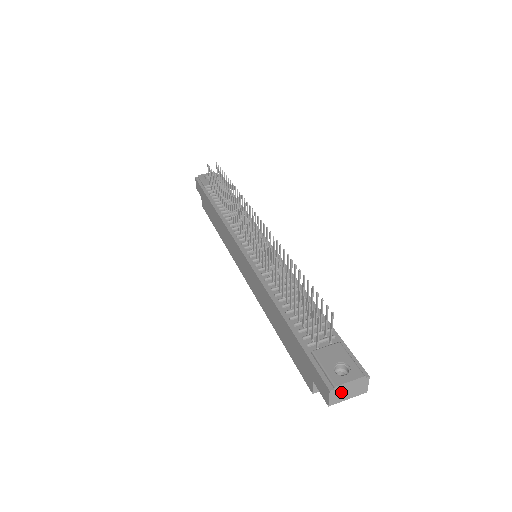
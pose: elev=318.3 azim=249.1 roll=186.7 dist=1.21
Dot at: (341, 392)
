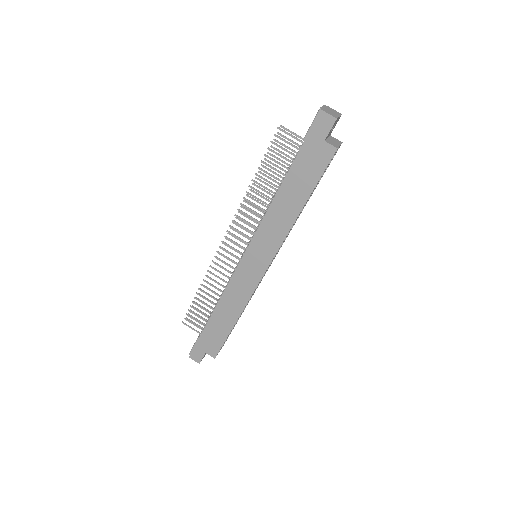
Dot at: (329, 112)
